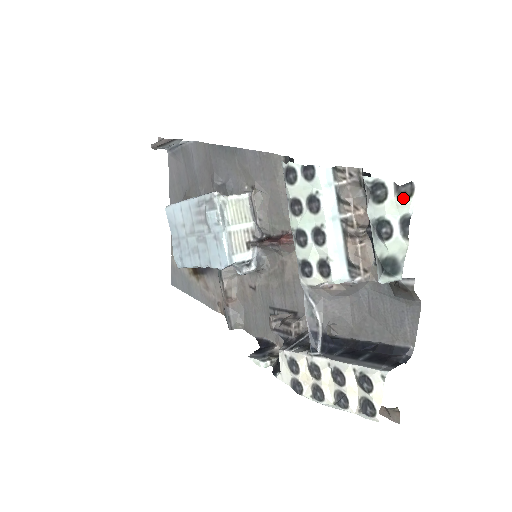
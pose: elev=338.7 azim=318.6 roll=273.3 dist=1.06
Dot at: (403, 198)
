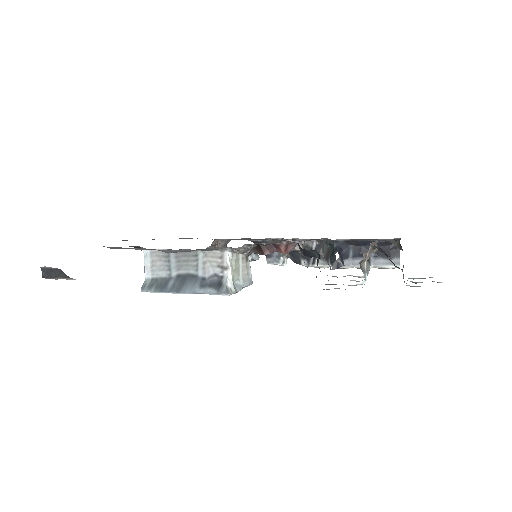
Dot at: occluded
